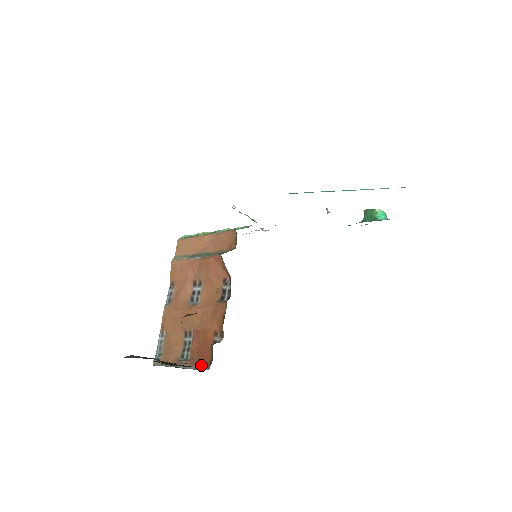
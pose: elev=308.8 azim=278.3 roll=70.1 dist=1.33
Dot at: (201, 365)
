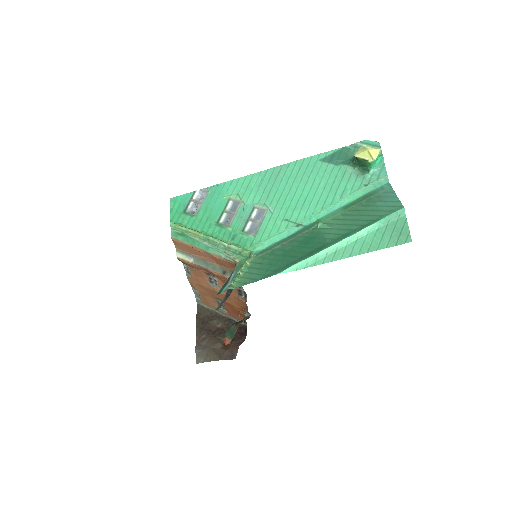
Dot at: (243, 336)
